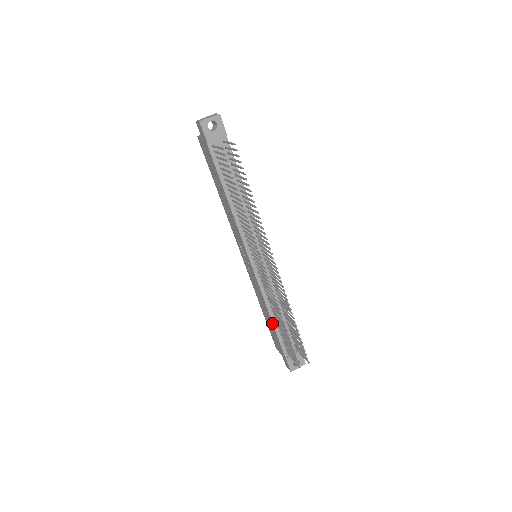
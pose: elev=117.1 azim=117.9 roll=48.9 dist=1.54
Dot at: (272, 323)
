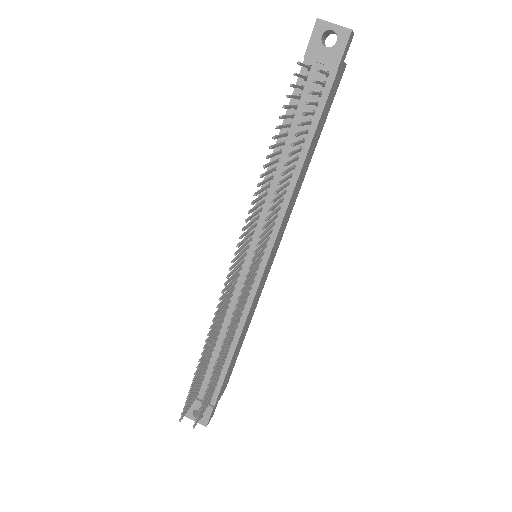
Dot at: occluded
